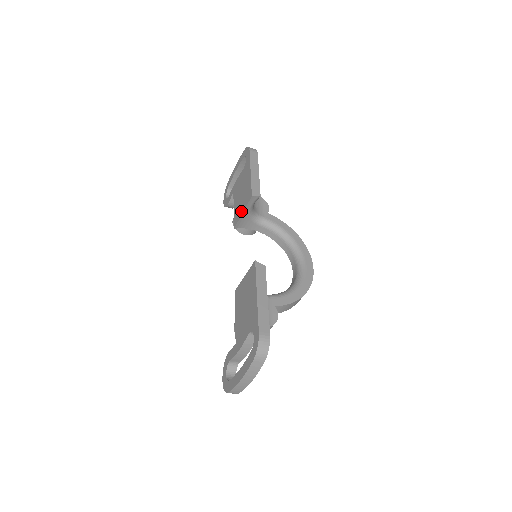
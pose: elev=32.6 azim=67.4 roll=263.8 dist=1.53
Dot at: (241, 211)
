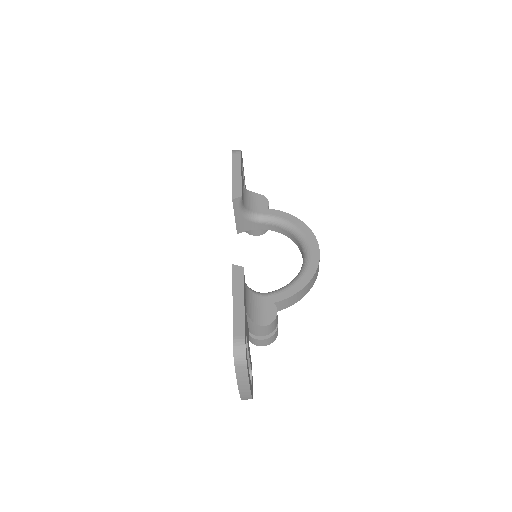
Dot at: occluded
